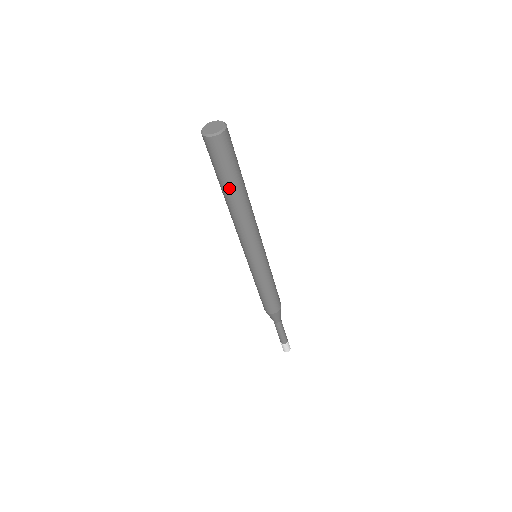
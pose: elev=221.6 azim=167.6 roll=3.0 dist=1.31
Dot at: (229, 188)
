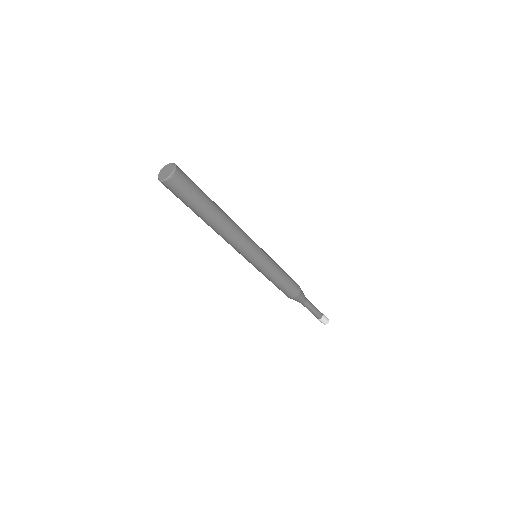
Dot at: (195, 213)
